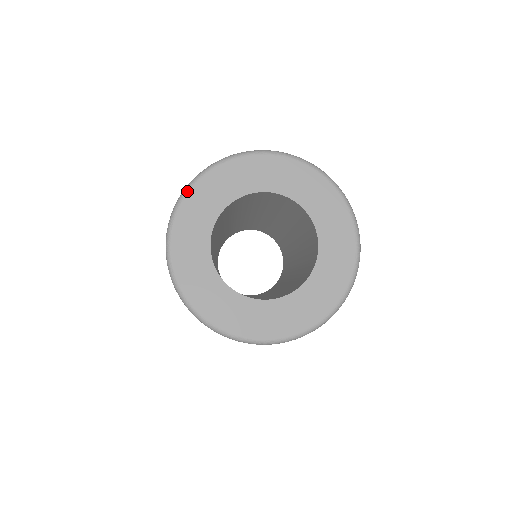
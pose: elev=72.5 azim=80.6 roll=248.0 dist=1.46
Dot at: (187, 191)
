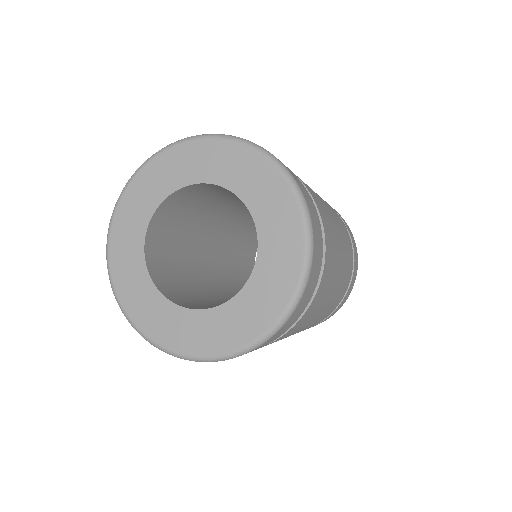
Dot at: (163, 150)
